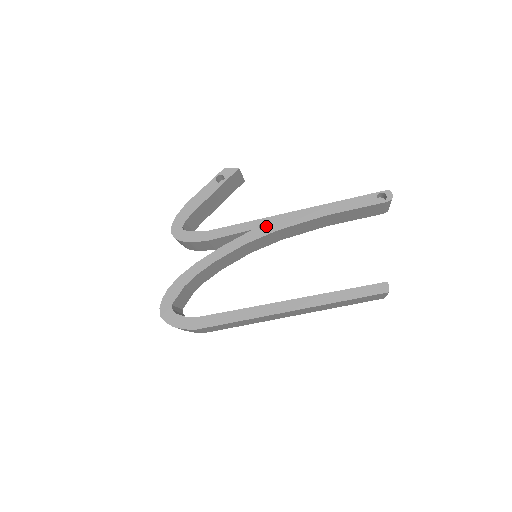
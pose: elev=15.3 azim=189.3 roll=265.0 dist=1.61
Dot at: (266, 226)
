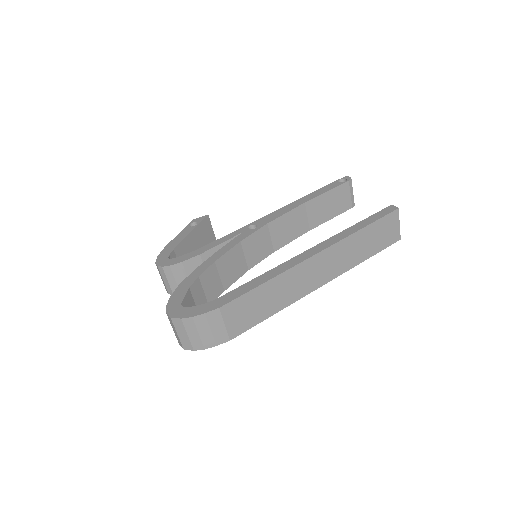
Dot at: occluded
